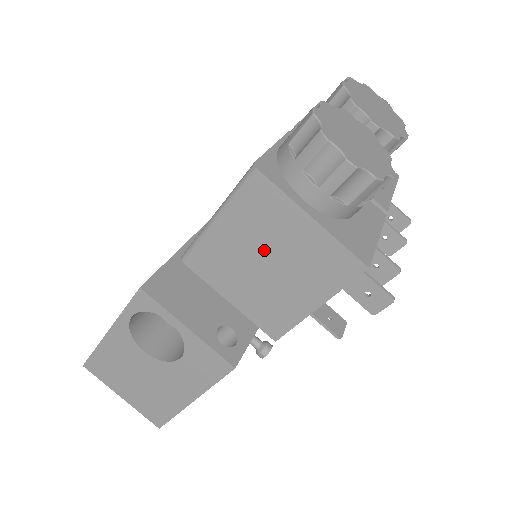
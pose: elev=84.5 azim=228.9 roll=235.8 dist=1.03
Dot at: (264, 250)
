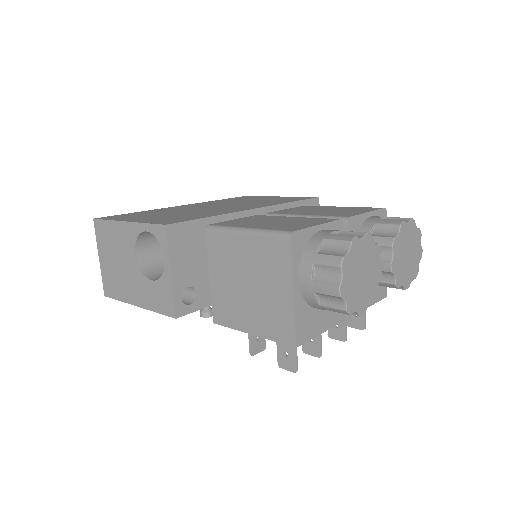
Dot at: (254, 277)
